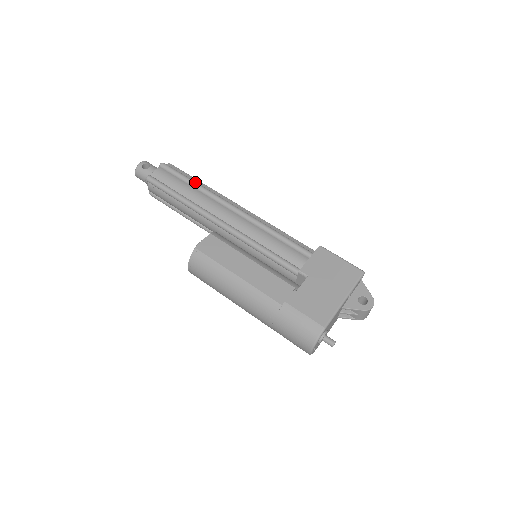
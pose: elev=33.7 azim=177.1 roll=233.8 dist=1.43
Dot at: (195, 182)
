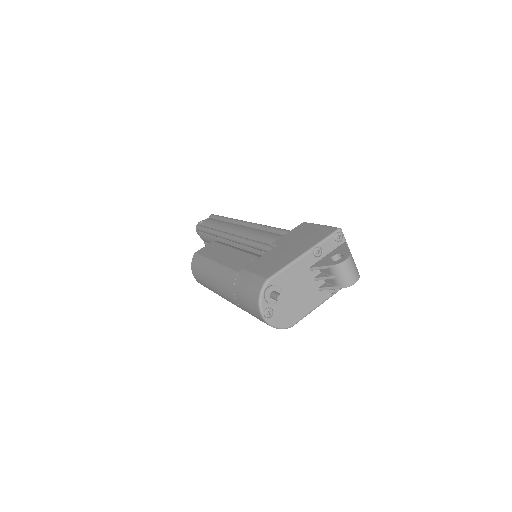
Dot at: (227, 217)
